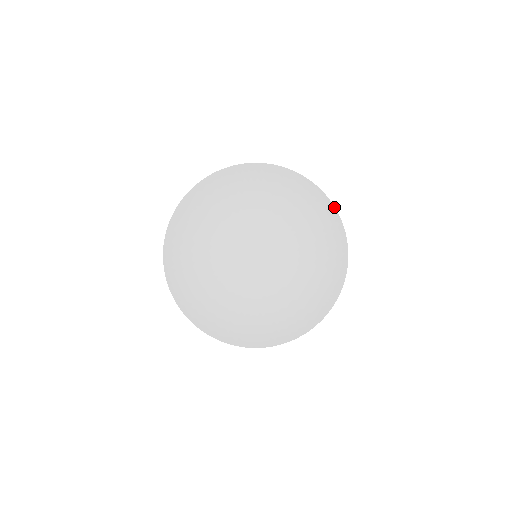
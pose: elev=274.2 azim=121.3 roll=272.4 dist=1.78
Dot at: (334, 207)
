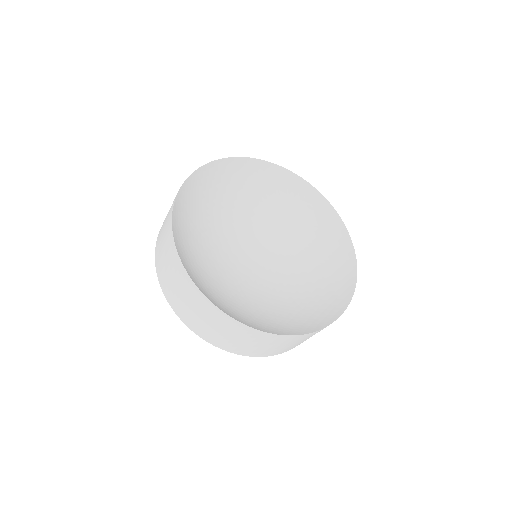
Dot at: occluded
